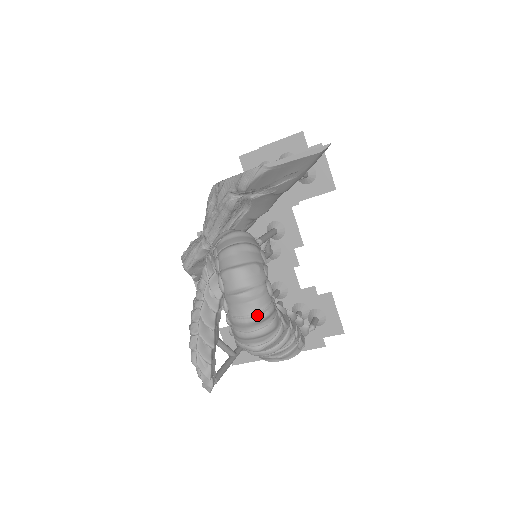
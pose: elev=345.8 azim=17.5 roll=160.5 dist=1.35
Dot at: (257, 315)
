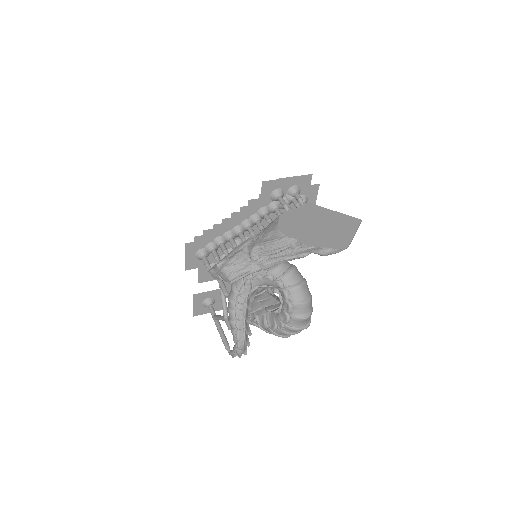
Dot at: (307, 325)
